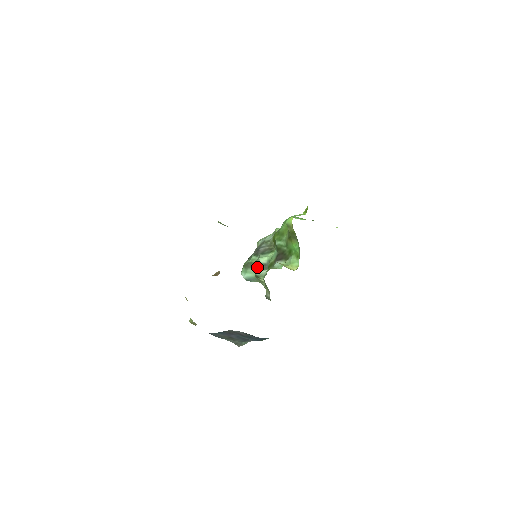
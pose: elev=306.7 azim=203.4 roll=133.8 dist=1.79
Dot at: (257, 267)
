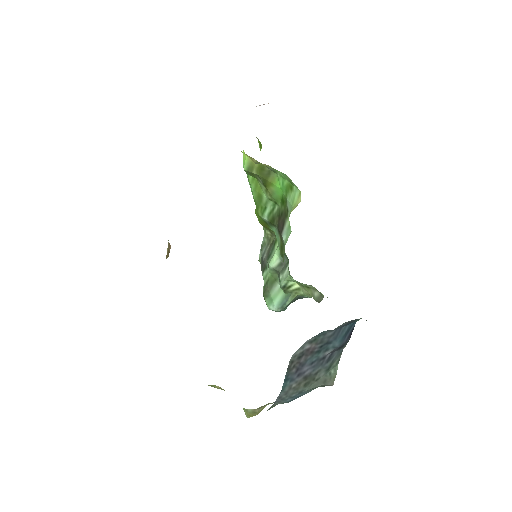
Dot at: (276, 279)
